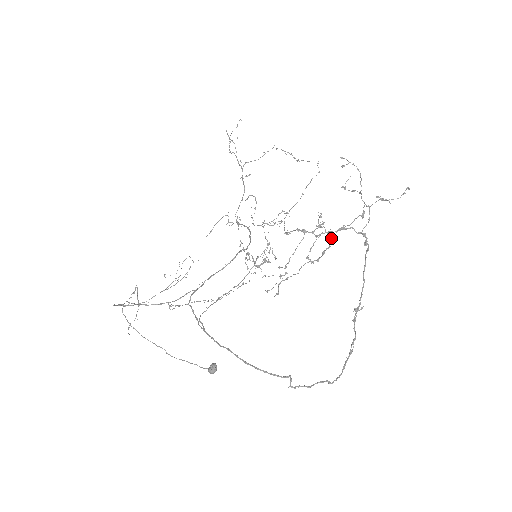
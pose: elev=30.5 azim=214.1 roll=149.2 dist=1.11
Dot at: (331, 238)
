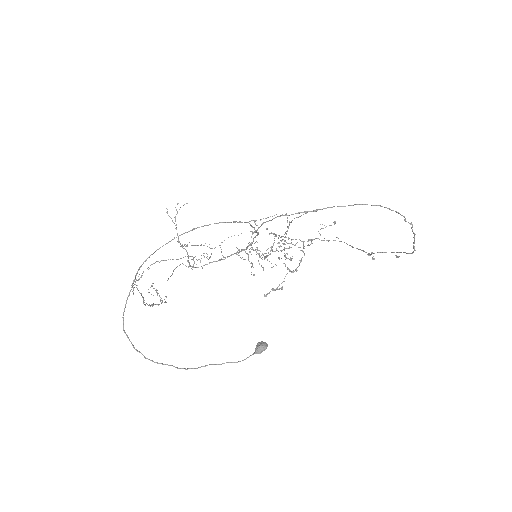
Dot at: (304, 248)
